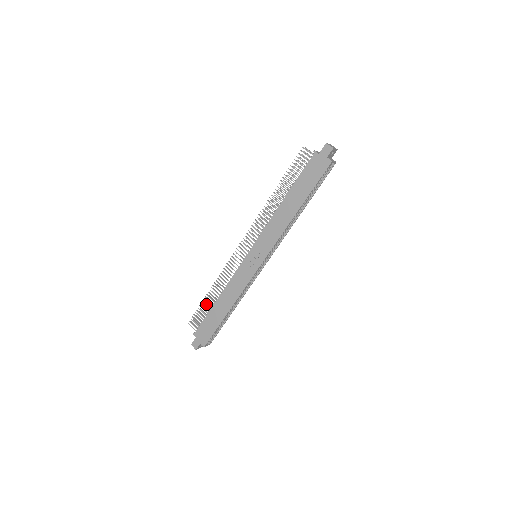
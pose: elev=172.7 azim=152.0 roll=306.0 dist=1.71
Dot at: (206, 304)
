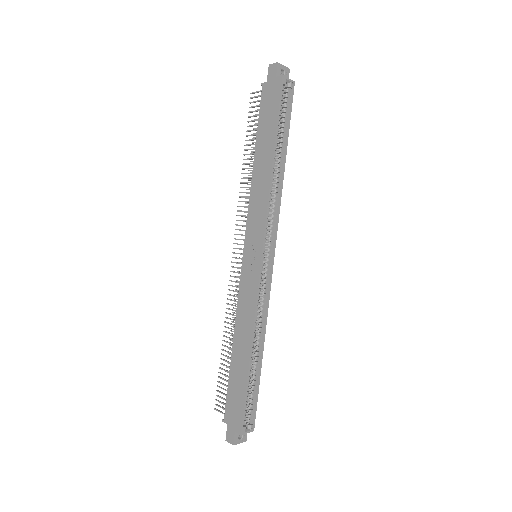
Dot at: occluded
